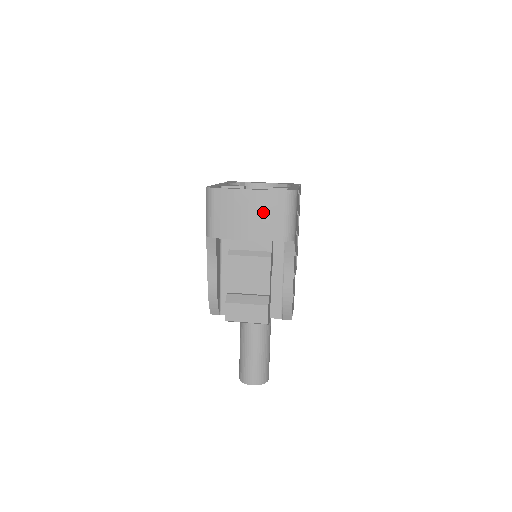
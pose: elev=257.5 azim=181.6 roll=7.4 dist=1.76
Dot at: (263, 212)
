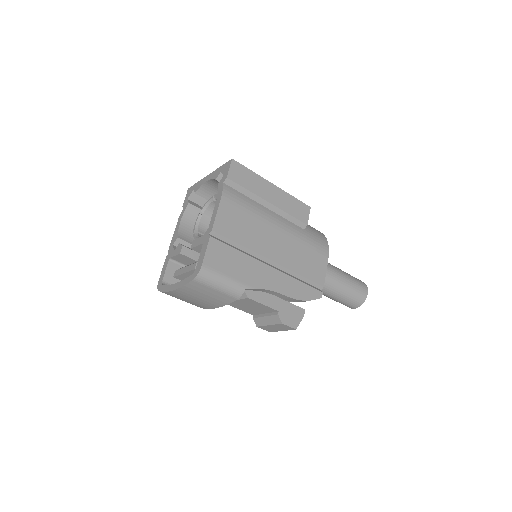
Dot at: (200, 295)
